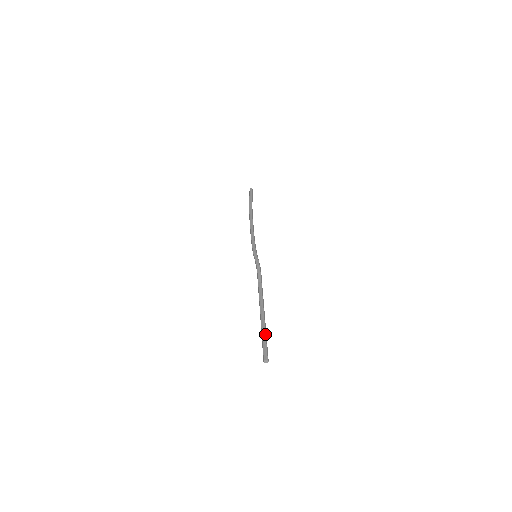
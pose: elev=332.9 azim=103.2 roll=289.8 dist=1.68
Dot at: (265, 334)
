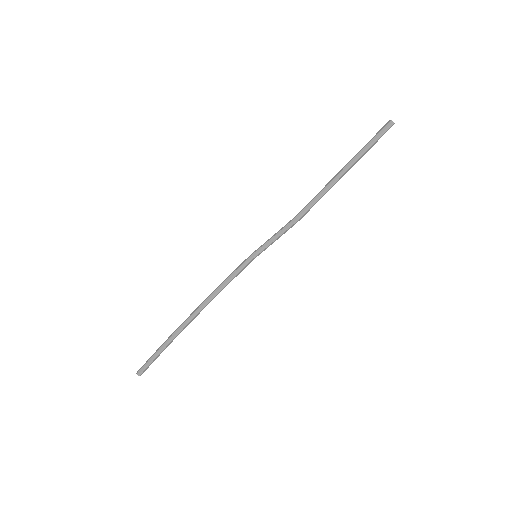
Dot at: (363, 151)
